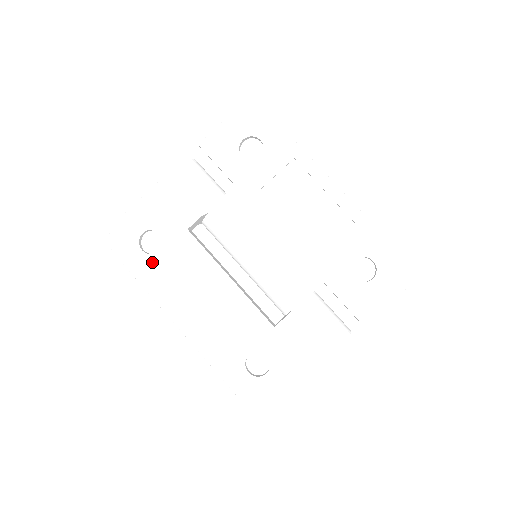
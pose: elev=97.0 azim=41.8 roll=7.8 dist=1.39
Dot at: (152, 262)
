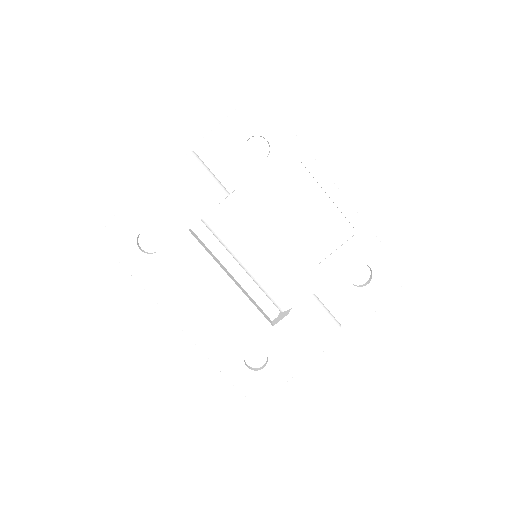
Dot at: (151, 262)
